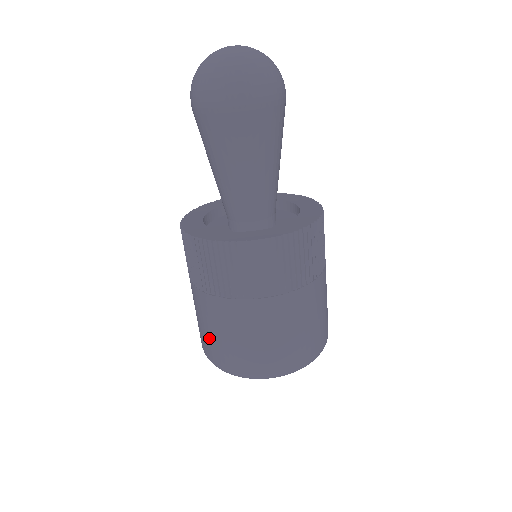
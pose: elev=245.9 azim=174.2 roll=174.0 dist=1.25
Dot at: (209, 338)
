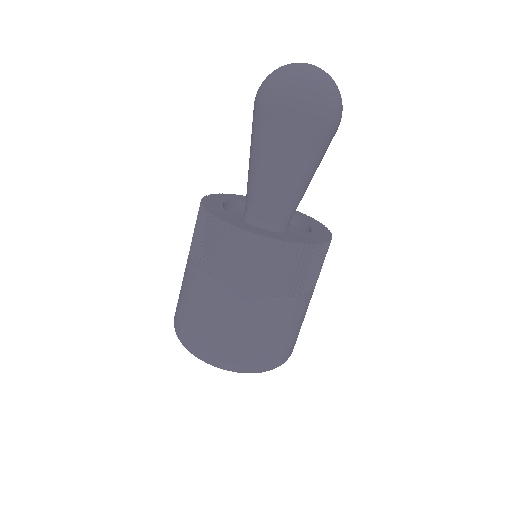
Dot at: occluded
